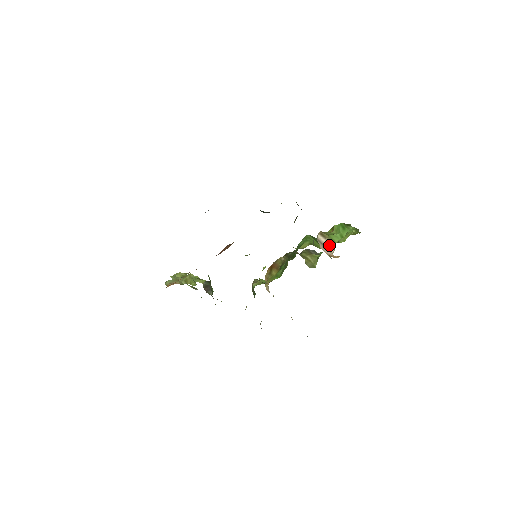
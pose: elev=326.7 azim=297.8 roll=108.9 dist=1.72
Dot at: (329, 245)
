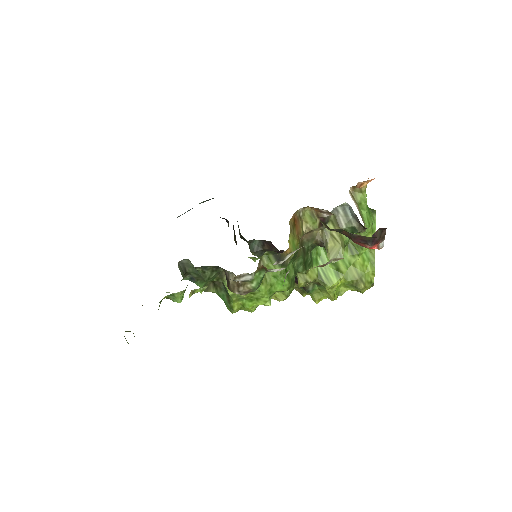
Dot at: (360, 215)
